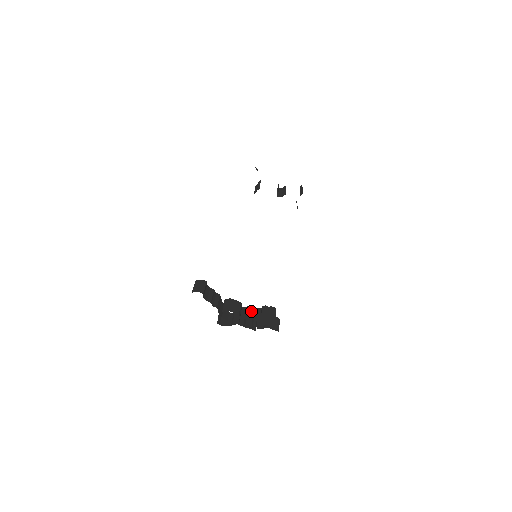
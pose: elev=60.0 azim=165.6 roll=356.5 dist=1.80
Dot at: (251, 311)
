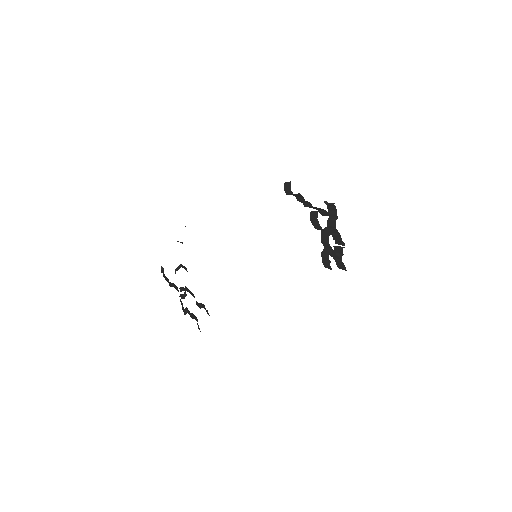
Dot at: occluded
